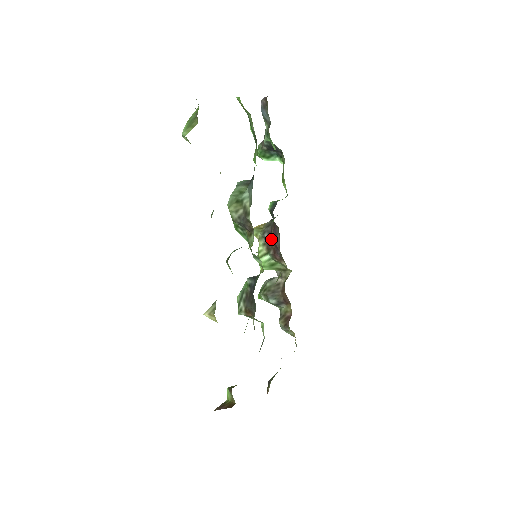
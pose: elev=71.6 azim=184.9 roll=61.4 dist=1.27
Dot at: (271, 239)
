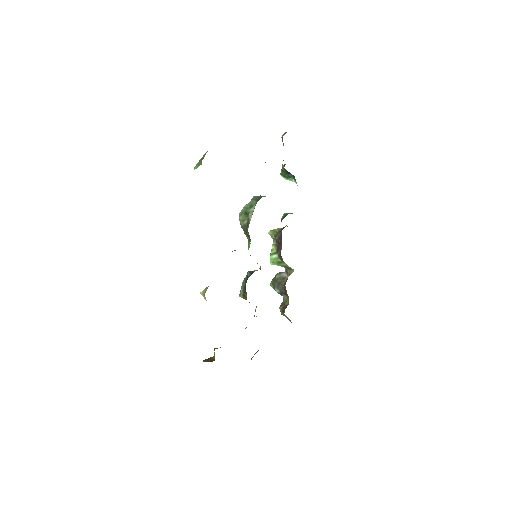
Dot at: (279, 243)
